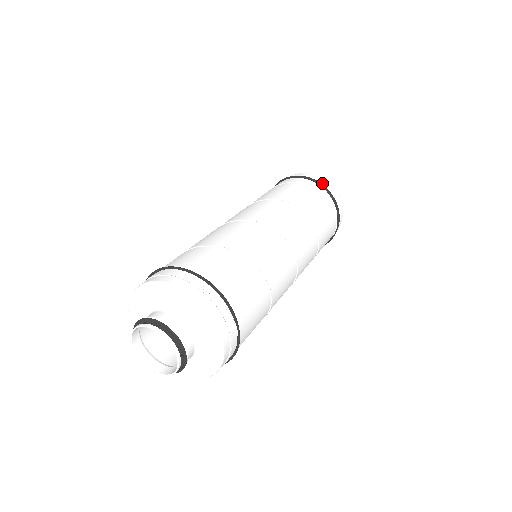
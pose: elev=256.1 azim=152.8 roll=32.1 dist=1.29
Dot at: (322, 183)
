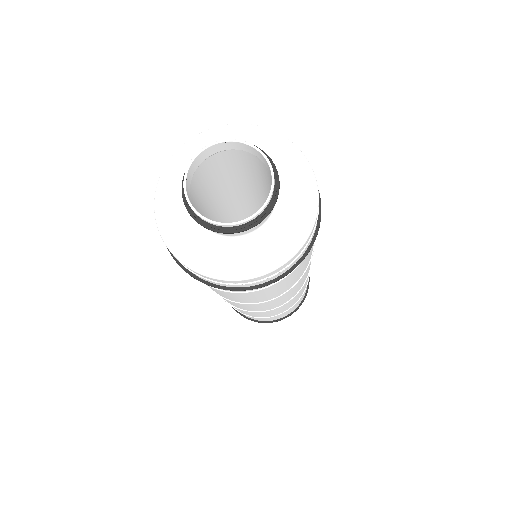
Dot at: occluded
